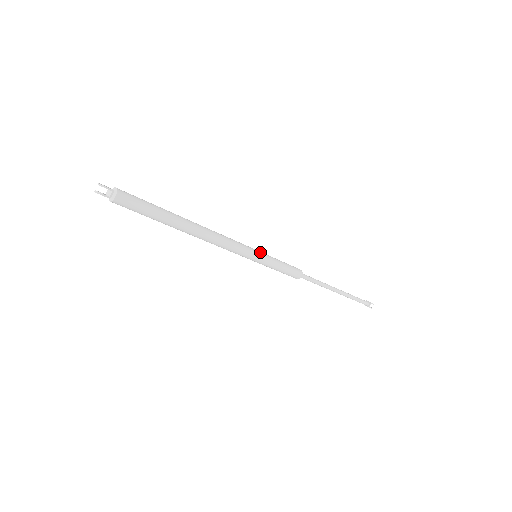
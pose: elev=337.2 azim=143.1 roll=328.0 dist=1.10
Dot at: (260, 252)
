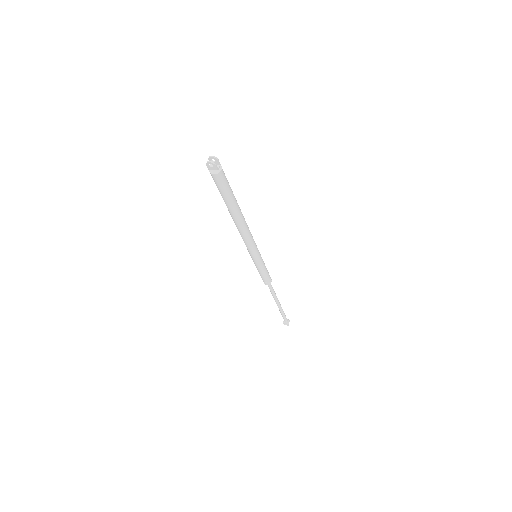
Dot at: occluded
